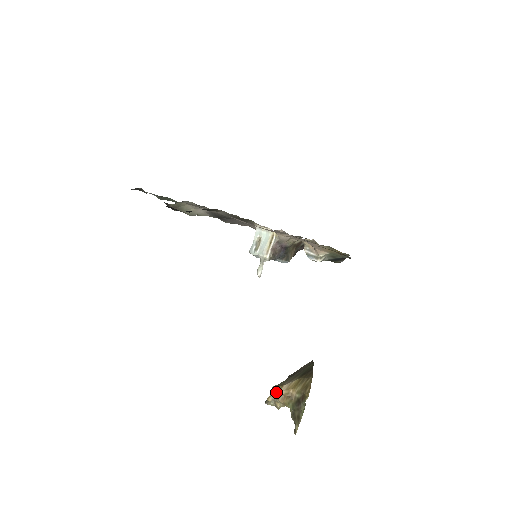
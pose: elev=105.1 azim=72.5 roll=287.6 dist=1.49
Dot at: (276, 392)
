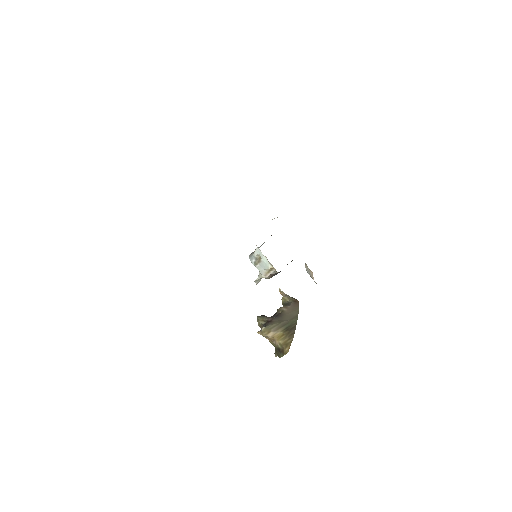
Dot at: (264, 335)
